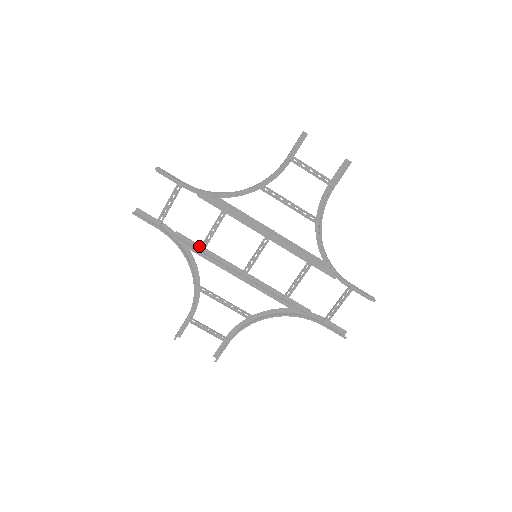
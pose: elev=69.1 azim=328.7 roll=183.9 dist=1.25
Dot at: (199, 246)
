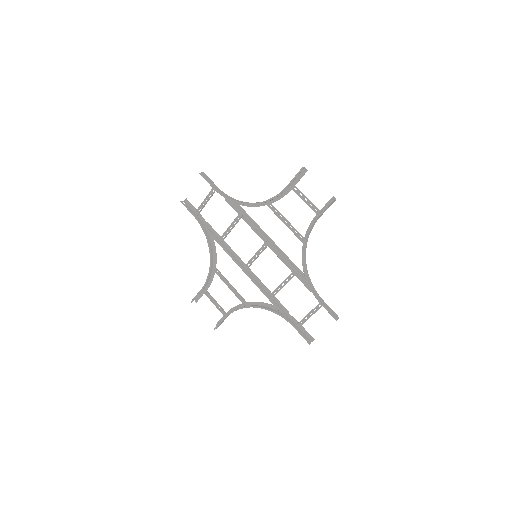
Dot at: (220, 237)
